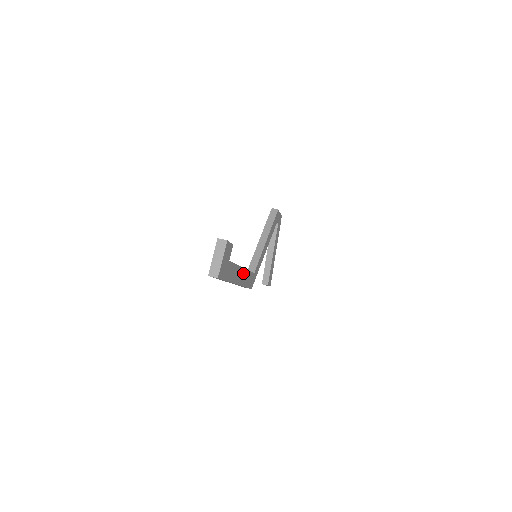
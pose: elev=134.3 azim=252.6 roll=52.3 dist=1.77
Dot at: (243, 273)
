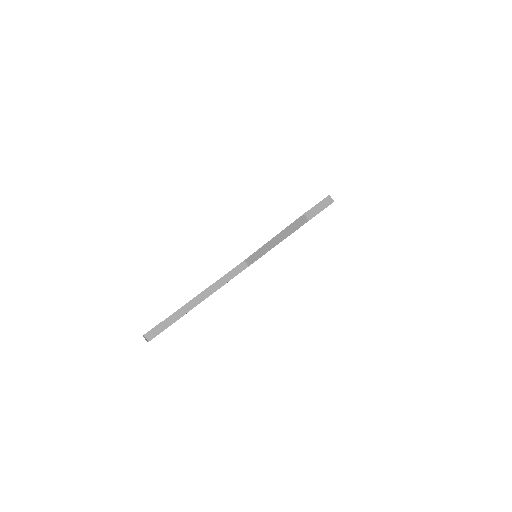
Dot at: (212, 293)
